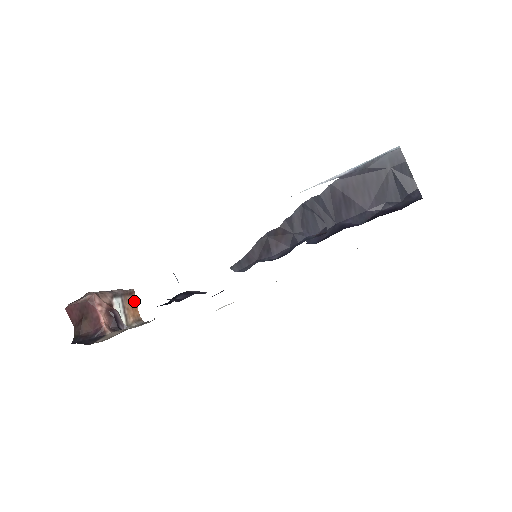
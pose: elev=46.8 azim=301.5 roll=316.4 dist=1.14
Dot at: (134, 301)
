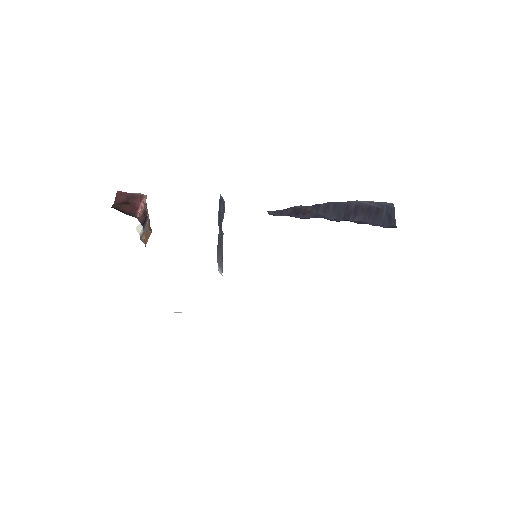
Dot at: (149, 236)
